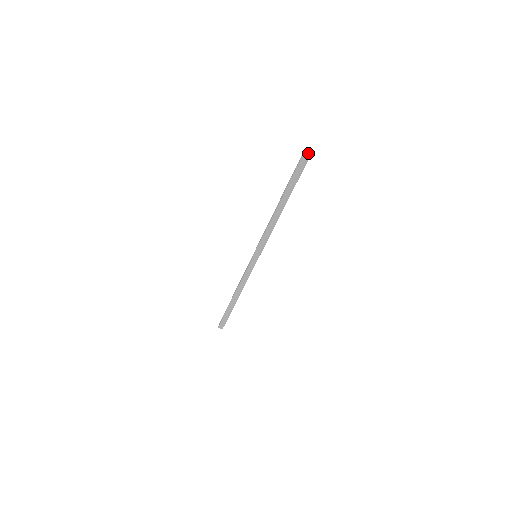
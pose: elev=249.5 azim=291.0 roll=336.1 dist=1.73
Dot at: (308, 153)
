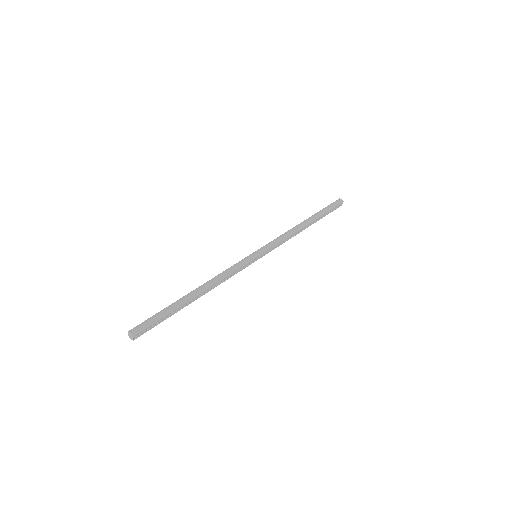
Dot at: (342, 200)
